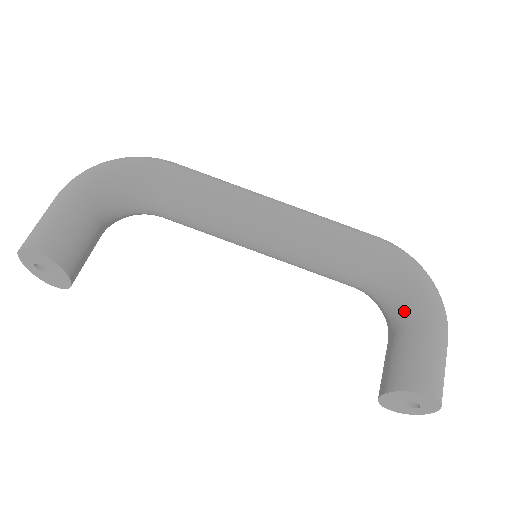
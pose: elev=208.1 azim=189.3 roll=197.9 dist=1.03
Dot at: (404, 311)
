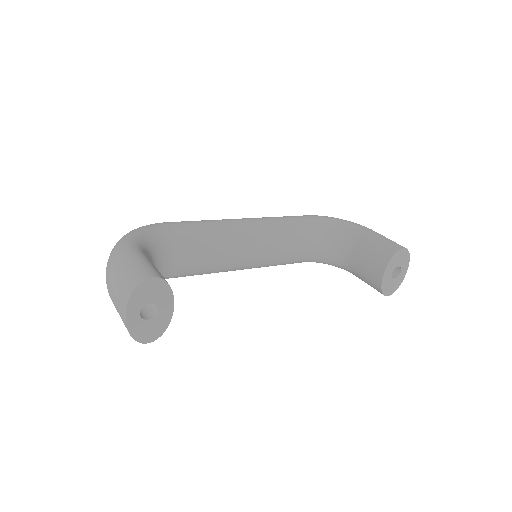
Dot at: (349, 239)
